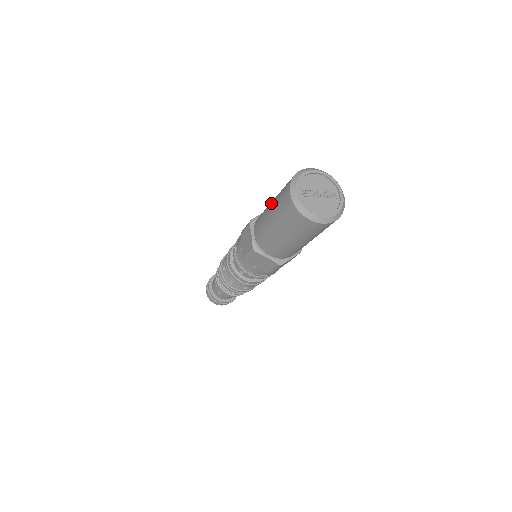
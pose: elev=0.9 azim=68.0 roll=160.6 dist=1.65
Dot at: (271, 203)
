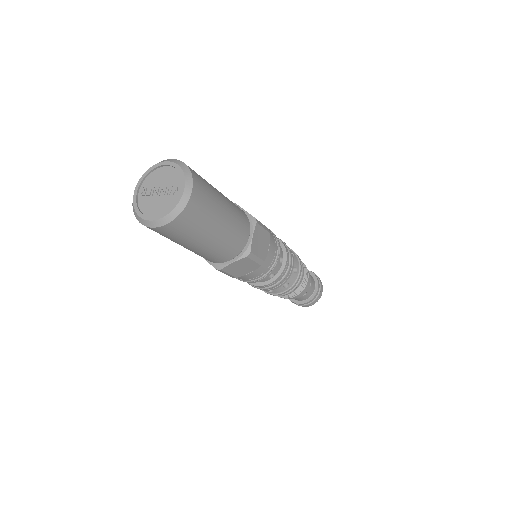
Dot at: occluded
